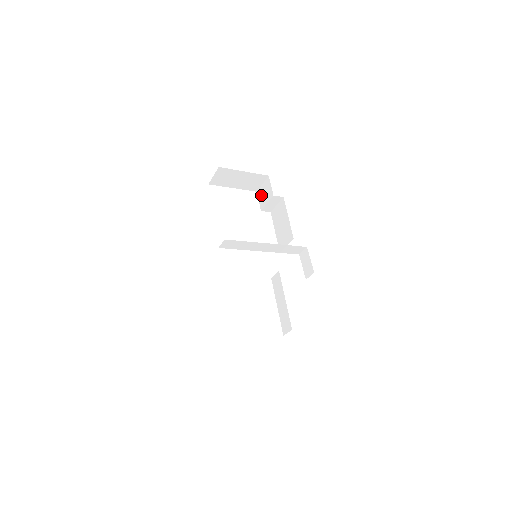
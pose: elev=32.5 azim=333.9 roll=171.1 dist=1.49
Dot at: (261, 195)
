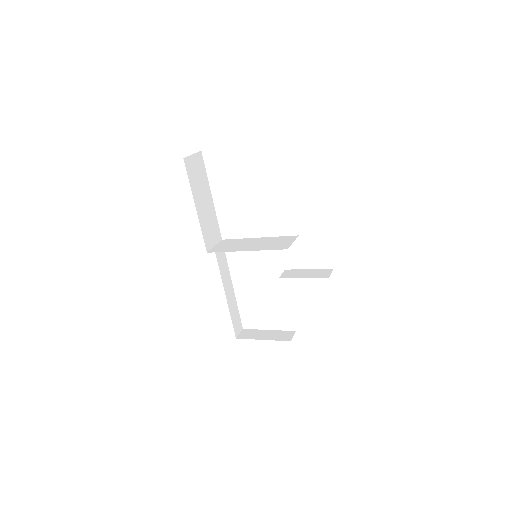
Dot at: occluded
